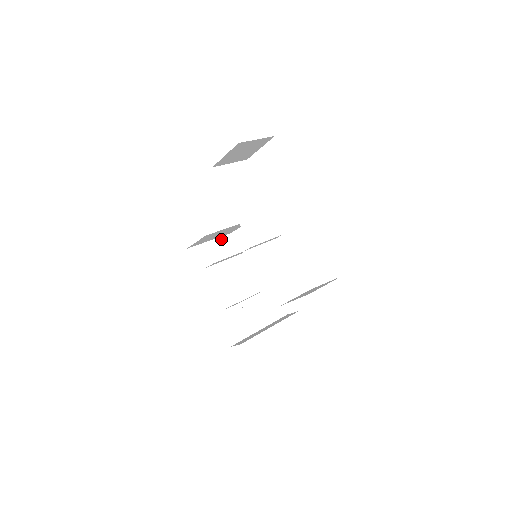
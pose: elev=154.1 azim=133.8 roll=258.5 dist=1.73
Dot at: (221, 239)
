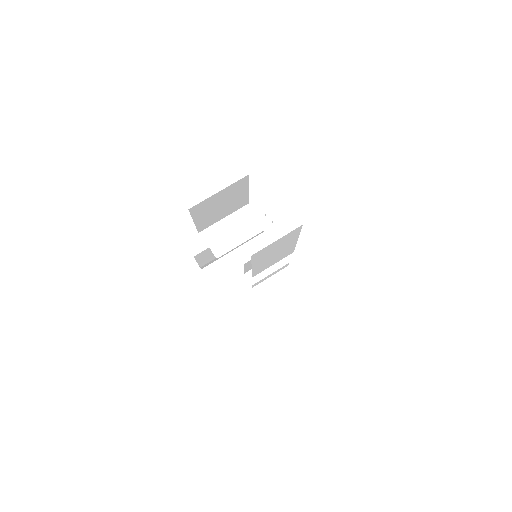
Dot at: (233, 184)
